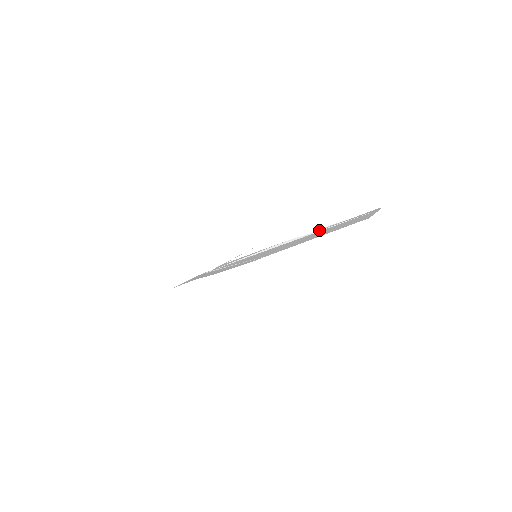
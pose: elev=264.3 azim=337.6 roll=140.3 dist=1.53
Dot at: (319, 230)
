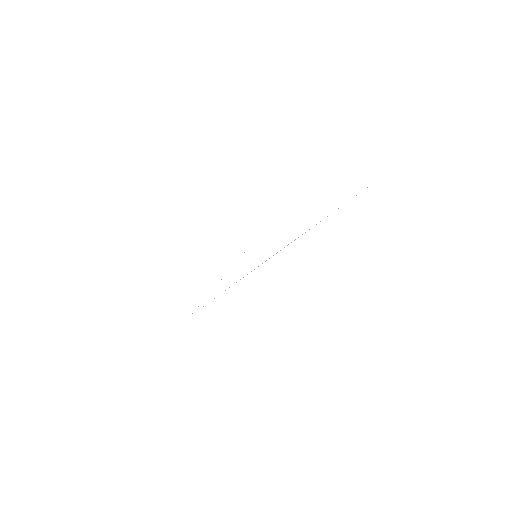
Dot at: occluded
